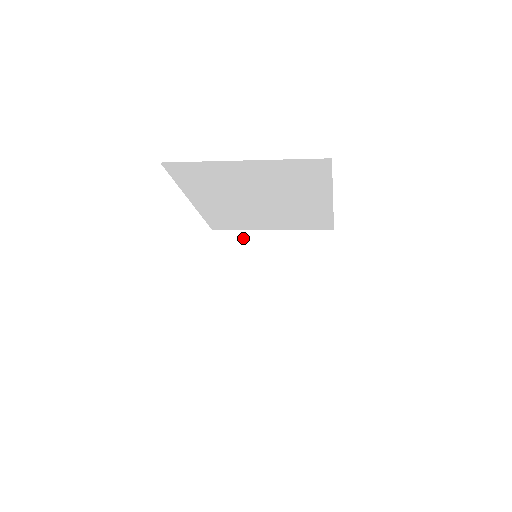
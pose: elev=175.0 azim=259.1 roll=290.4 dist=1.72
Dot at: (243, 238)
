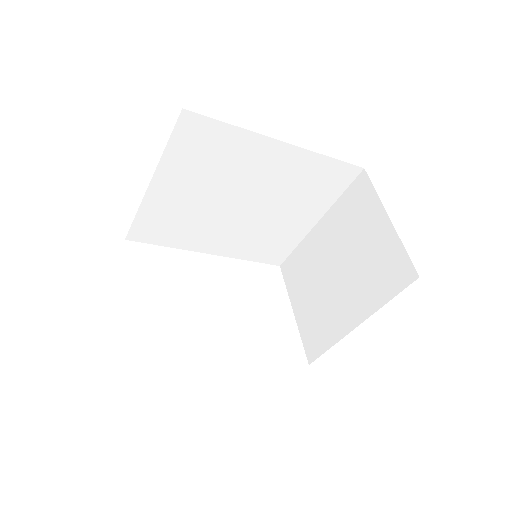
Dot at: (302, 252)
